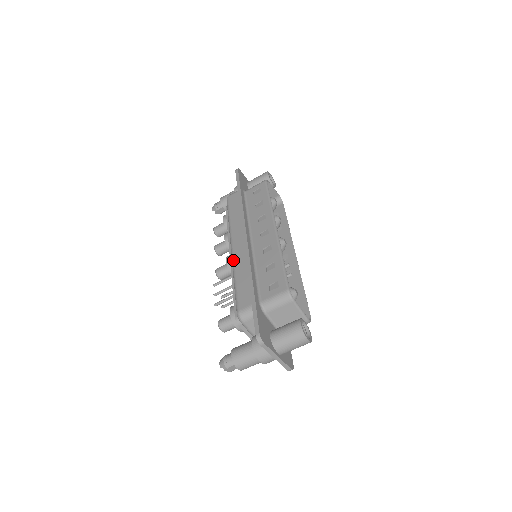
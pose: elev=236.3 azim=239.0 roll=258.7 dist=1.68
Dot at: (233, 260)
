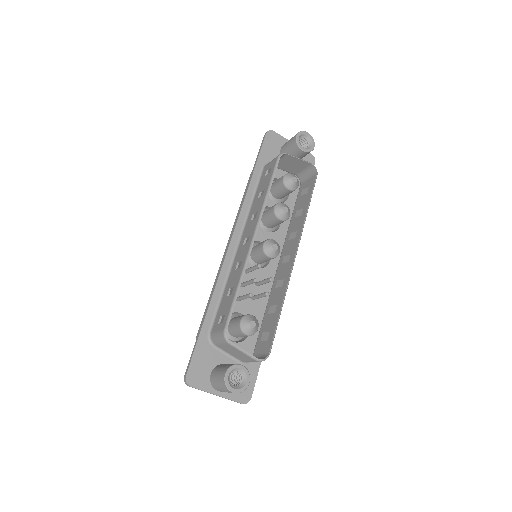
Dot at: (219, 267)
